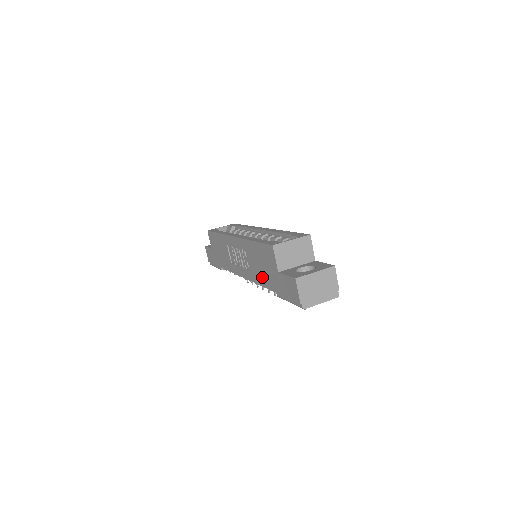
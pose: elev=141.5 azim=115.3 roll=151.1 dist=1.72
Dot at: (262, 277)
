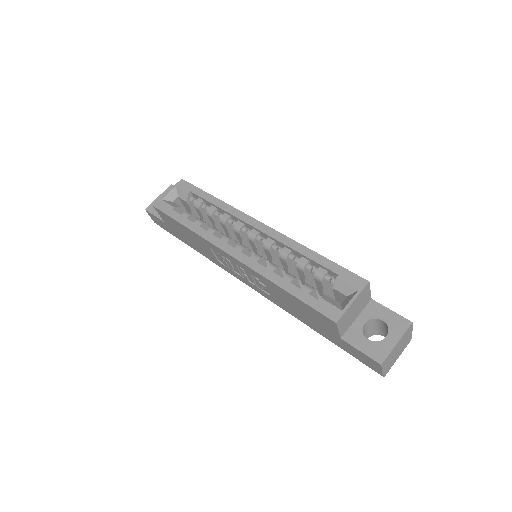
Dot at: (298, 315)
